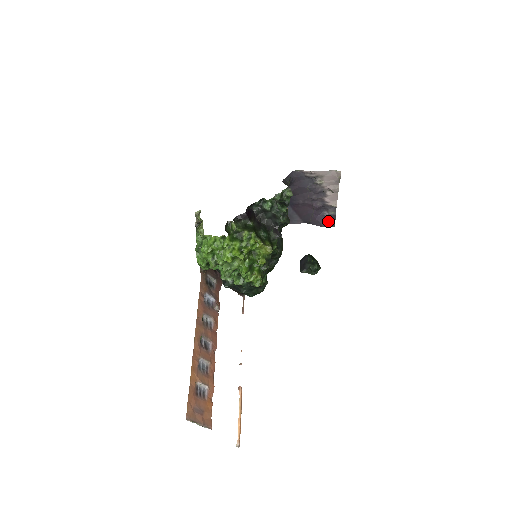
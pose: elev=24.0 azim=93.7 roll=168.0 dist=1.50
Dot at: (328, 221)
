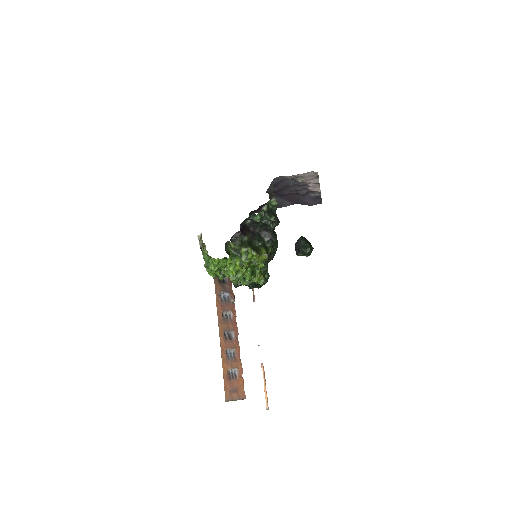
Dot at: (315, 200)
